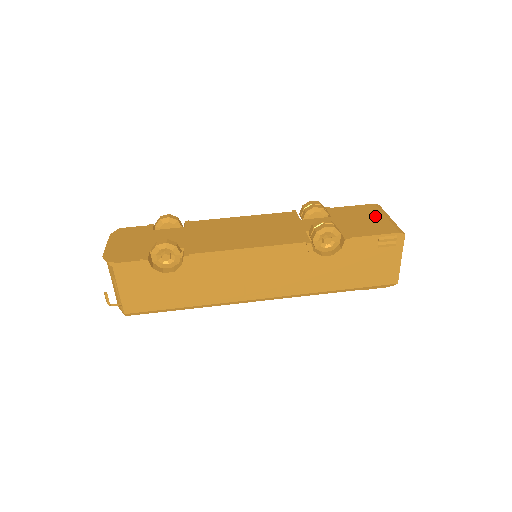
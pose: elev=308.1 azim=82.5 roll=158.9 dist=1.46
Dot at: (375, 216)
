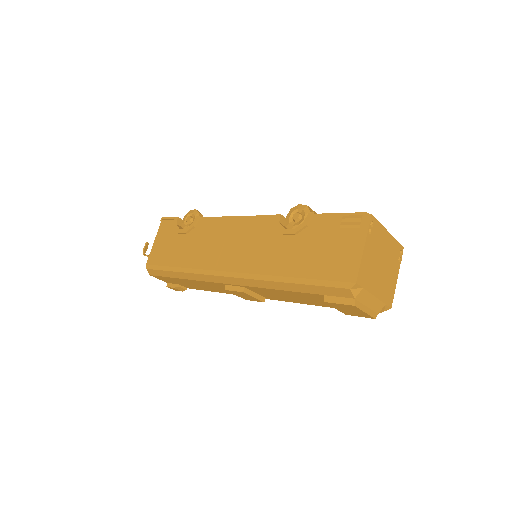
Dot at: occluded
